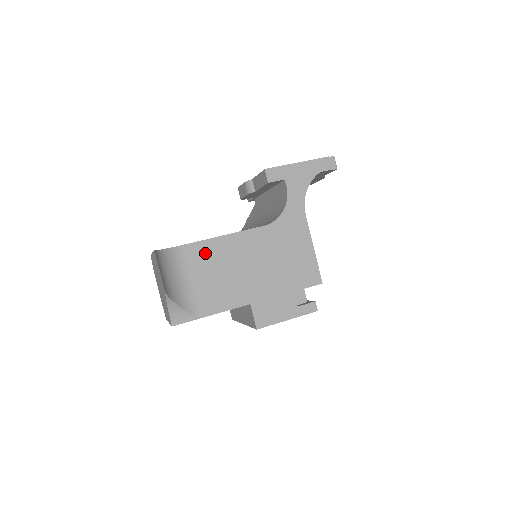
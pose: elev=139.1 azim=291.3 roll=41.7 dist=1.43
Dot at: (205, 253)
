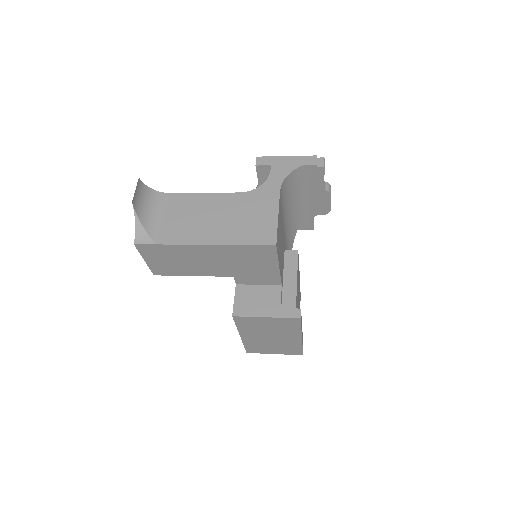
Dot at: (184, 201)
